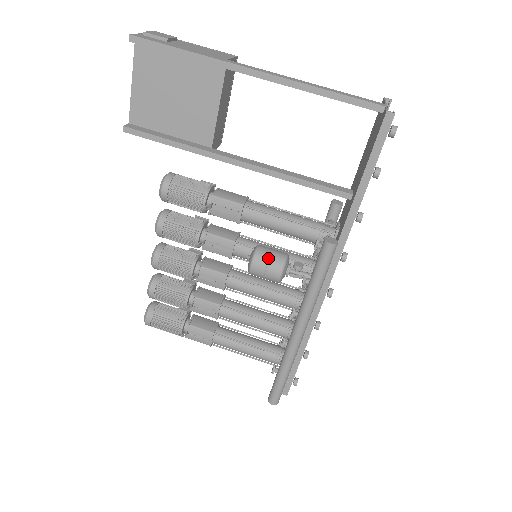
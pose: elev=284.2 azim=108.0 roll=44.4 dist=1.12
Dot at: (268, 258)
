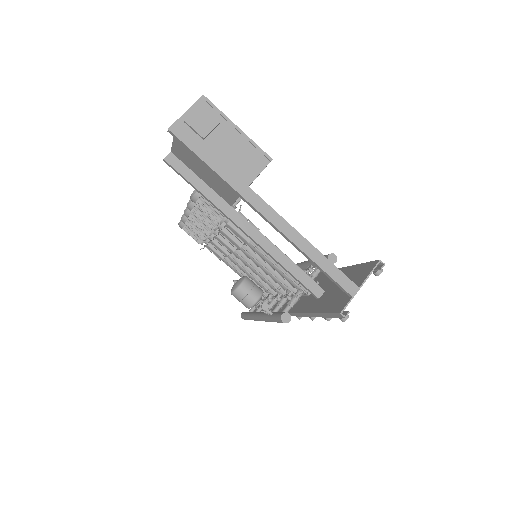
Dot at: (243, 297)
